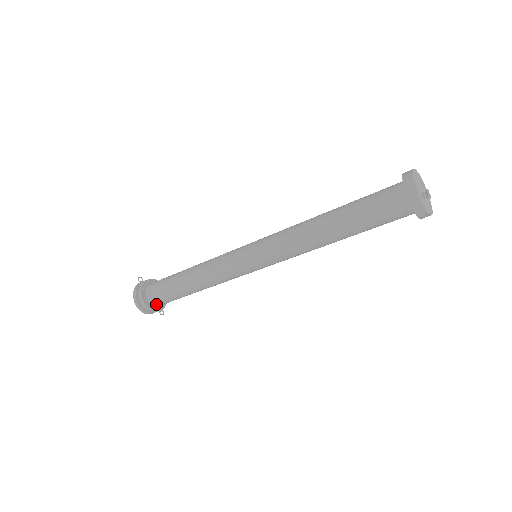
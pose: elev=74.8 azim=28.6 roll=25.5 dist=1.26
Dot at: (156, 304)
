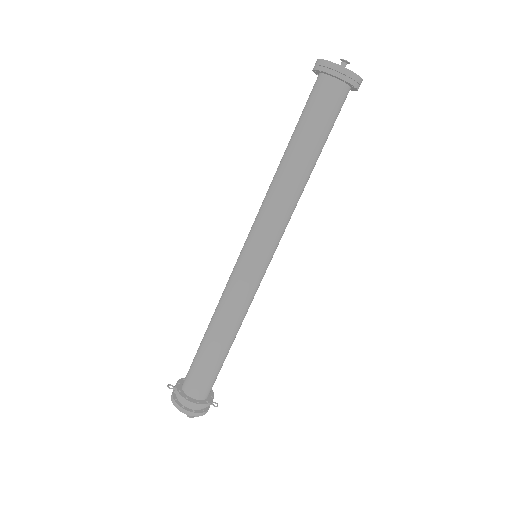
Dot at: (203, 395)
